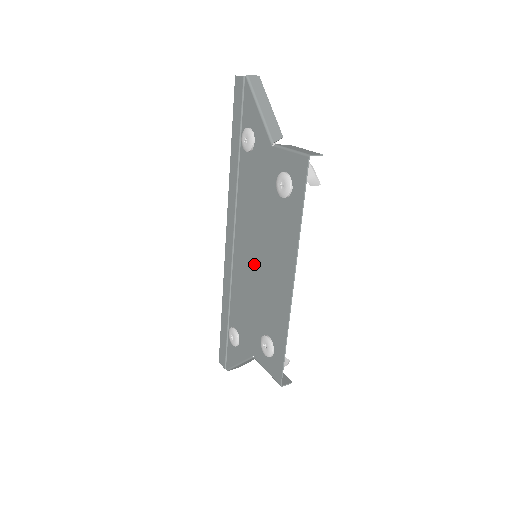
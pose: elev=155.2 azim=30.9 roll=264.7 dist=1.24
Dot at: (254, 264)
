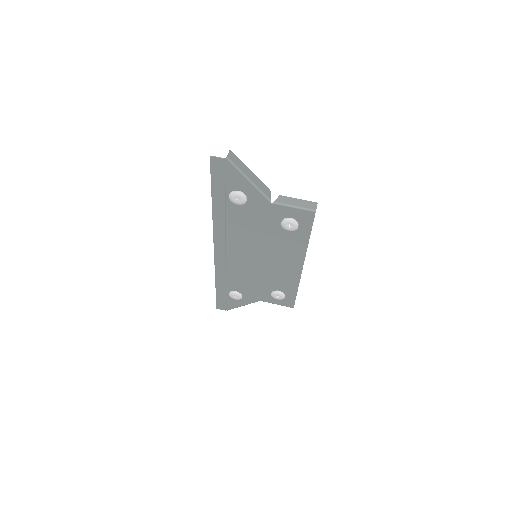
Dot at: (256, 261)
